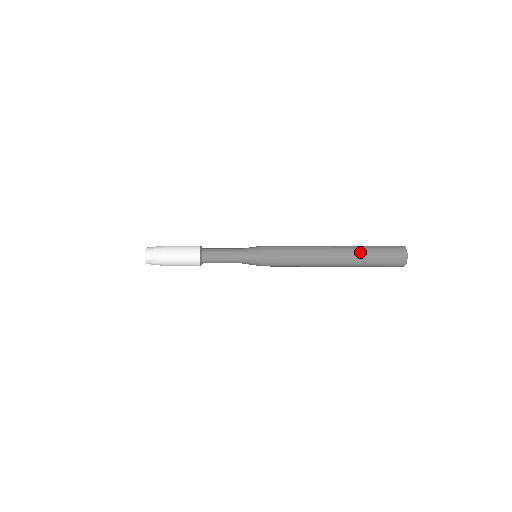
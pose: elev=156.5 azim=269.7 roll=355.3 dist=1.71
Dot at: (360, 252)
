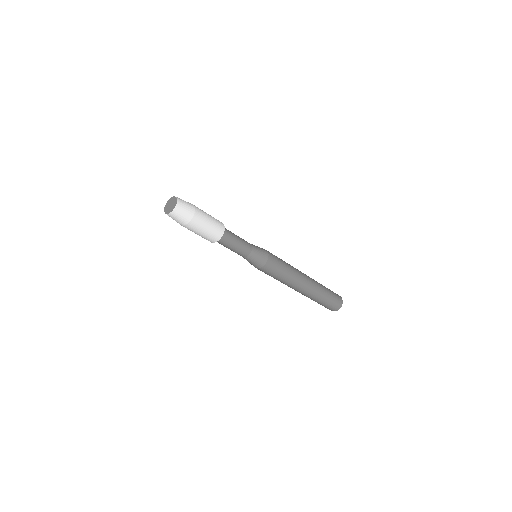
Dot at: (320, 284)
